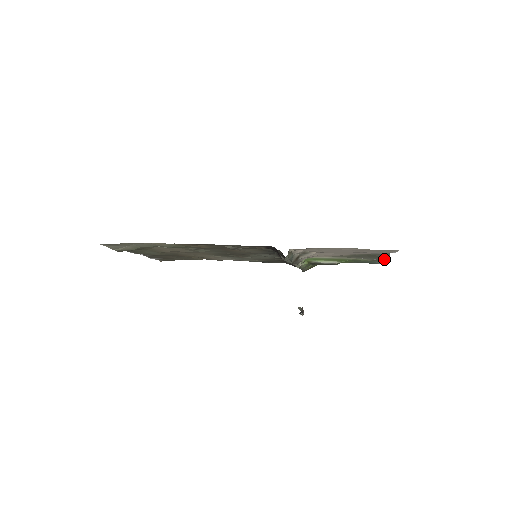
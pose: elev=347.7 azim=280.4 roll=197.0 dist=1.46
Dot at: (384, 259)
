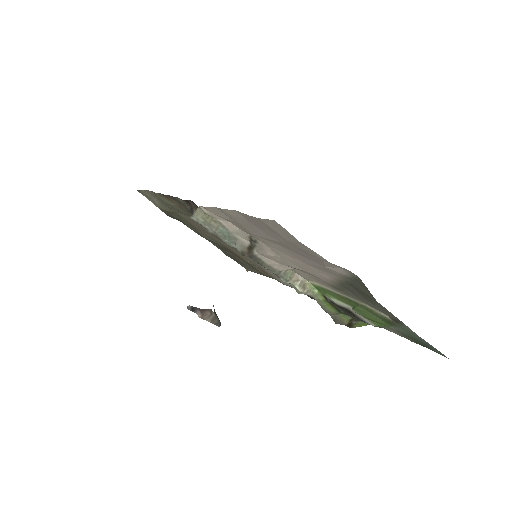
Dot at: (391, 313)
